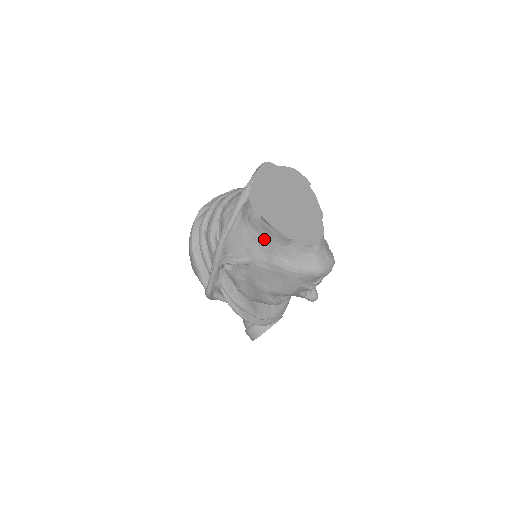
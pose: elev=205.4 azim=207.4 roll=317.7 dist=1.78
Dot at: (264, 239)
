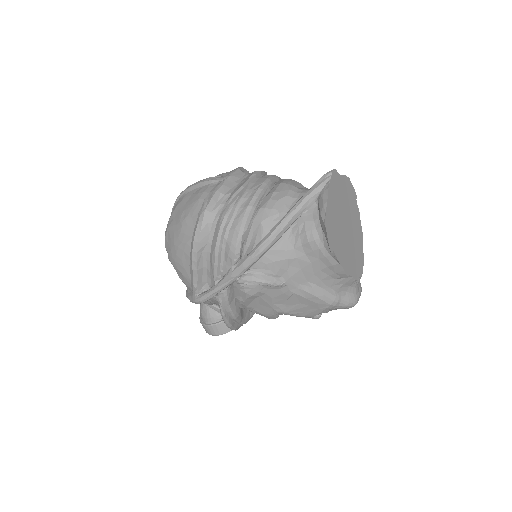
Dot at: (314, 267)
